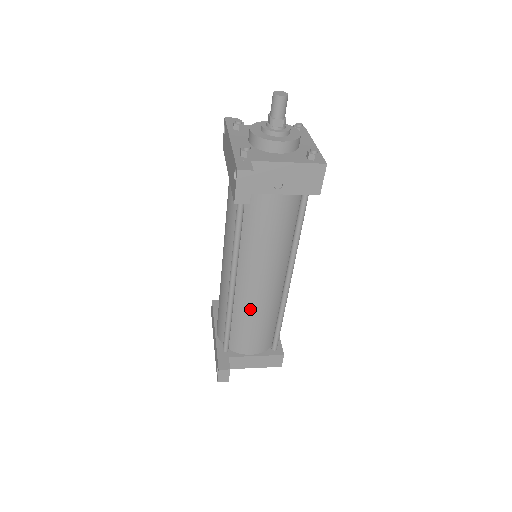
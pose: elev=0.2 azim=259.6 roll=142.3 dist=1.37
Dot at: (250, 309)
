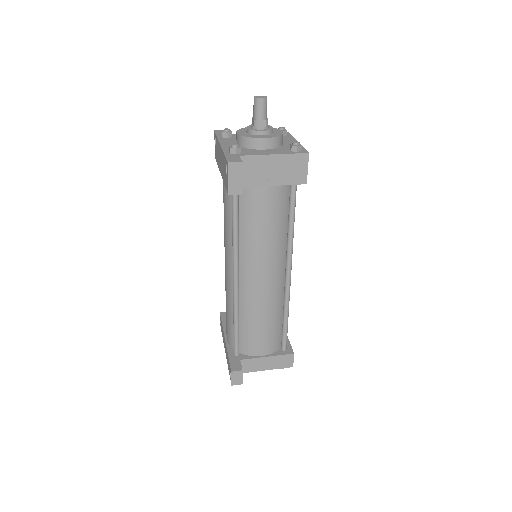
Dot at: (255, 306)
